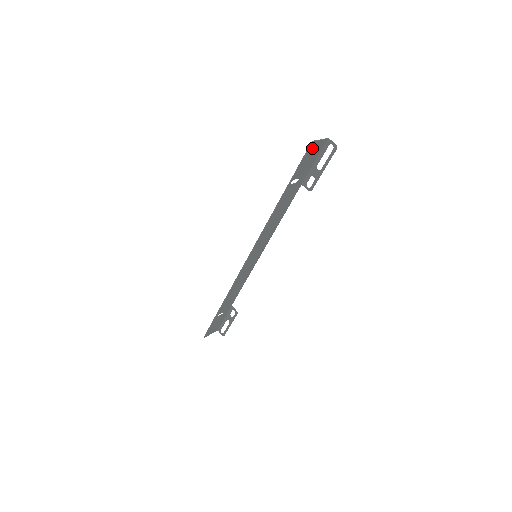
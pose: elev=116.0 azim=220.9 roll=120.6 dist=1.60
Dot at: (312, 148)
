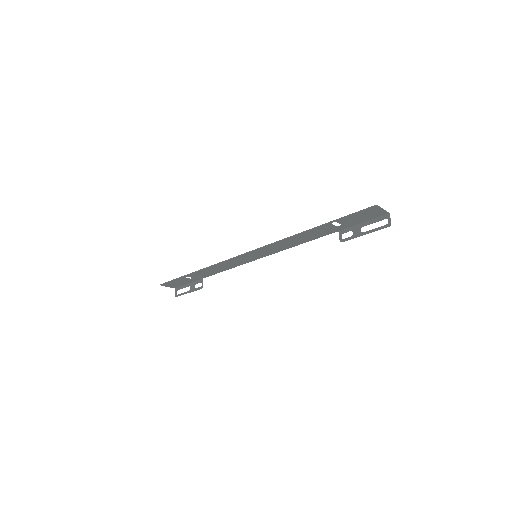
Dot at: (371, 210)
